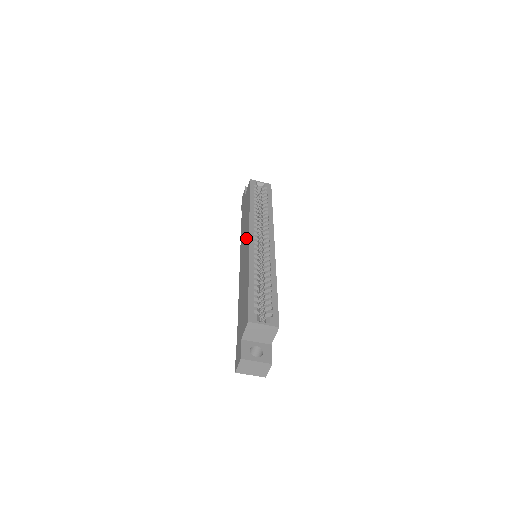
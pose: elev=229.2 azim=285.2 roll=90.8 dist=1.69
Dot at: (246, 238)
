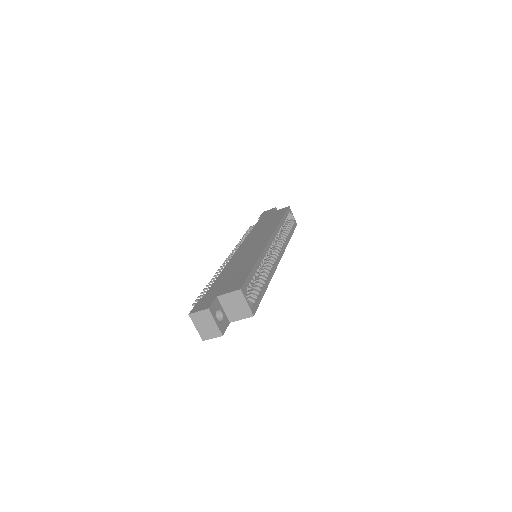
Dot at: (263, 237)
